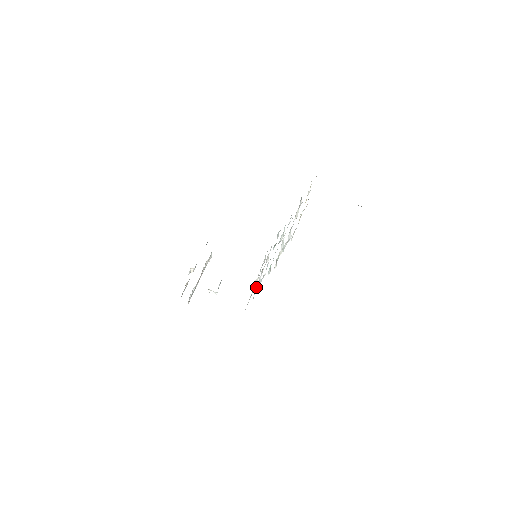
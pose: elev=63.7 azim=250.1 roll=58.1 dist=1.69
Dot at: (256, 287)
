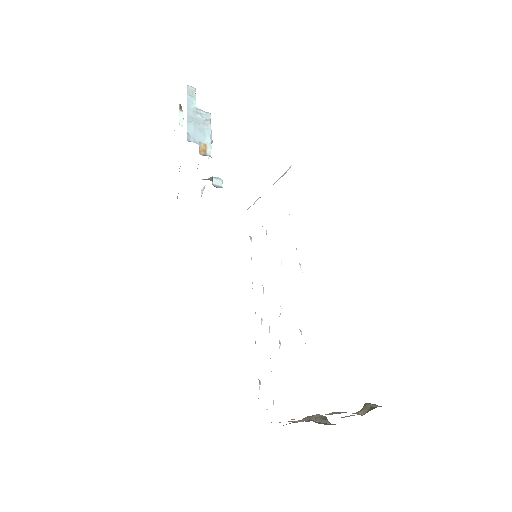
Dot at: occluded
